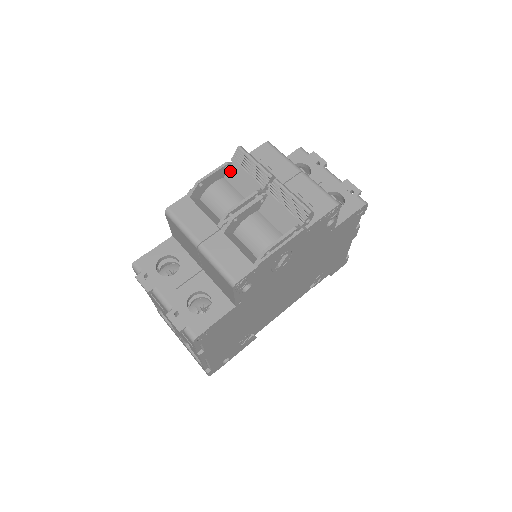
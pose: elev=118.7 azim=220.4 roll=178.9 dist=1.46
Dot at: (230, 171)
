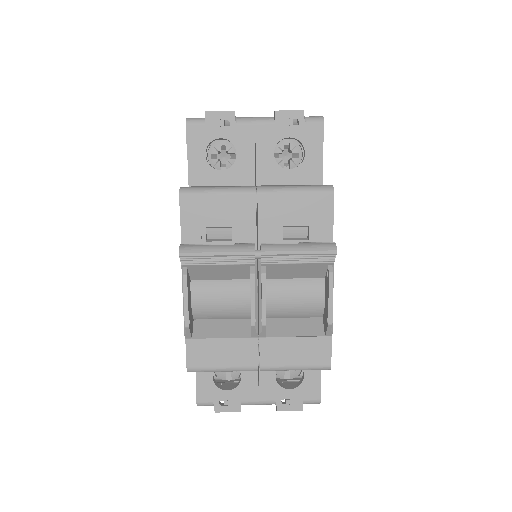
Dot at: (193, 274)
